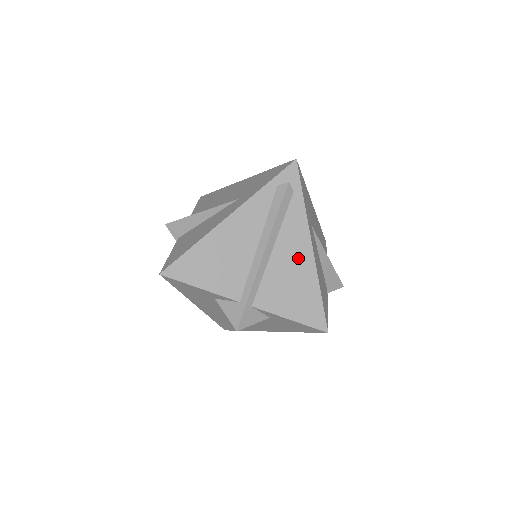
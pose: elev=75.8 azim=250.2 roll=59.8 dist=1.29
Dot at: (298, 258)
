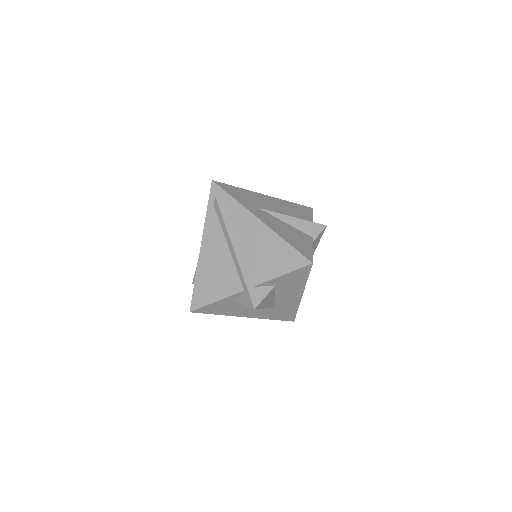
Dot at: (257, 234)
